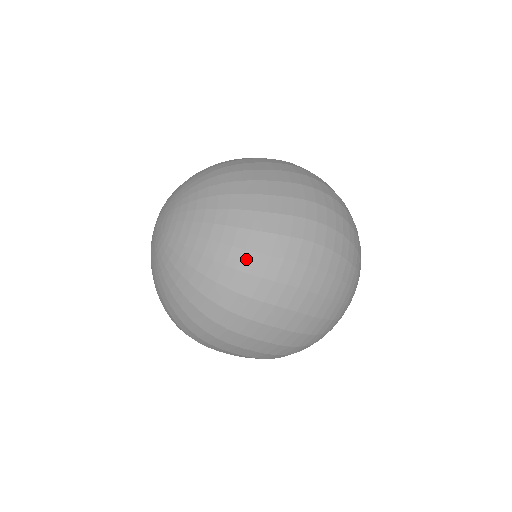
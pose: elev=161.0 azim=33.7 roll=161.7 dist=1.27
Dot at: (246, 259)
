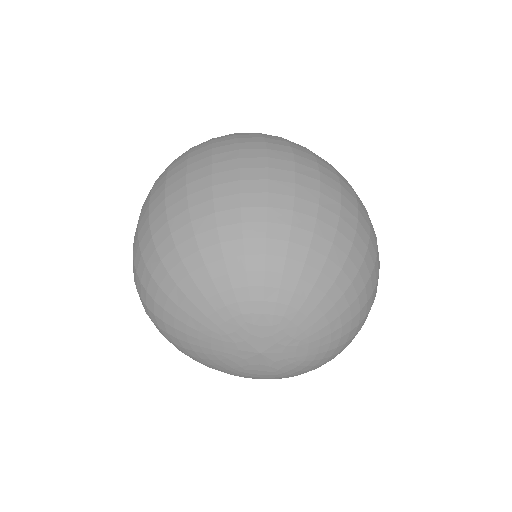
Dot at: occluded
